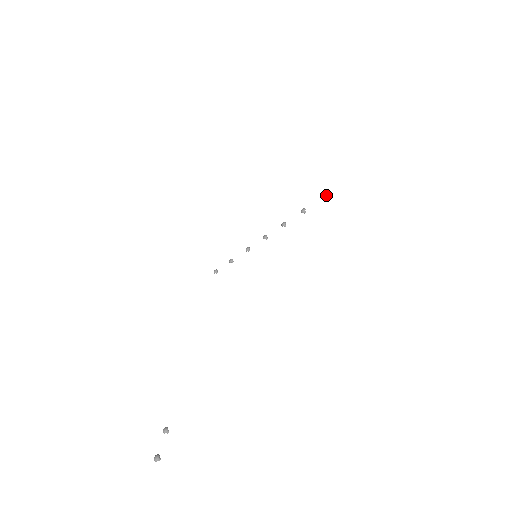
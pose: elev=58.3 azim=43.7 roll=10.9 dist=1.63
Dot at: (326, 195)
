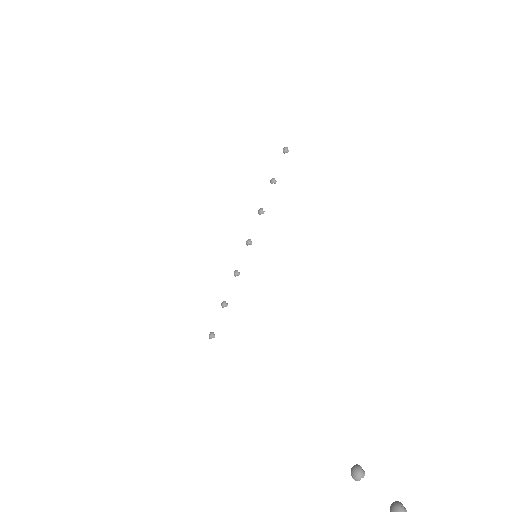
Dot at: (286, 147)
